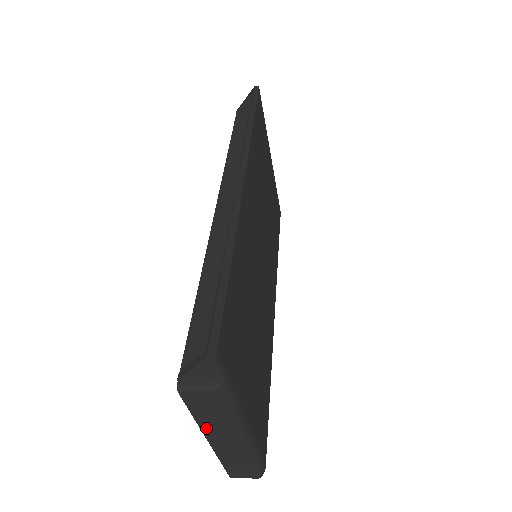
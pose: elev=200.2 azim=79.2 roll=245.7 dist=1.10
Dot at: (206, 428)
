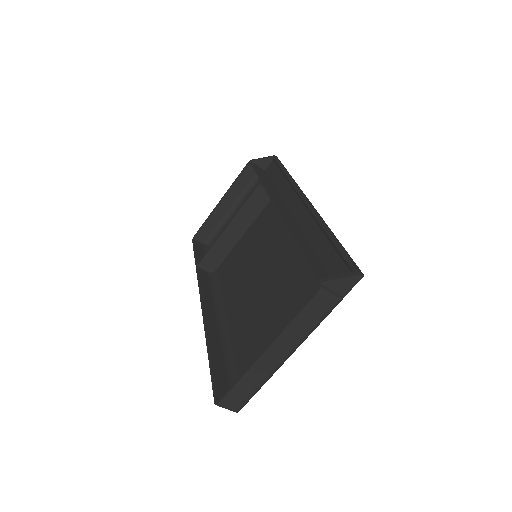
Dot at: (285, 334)
